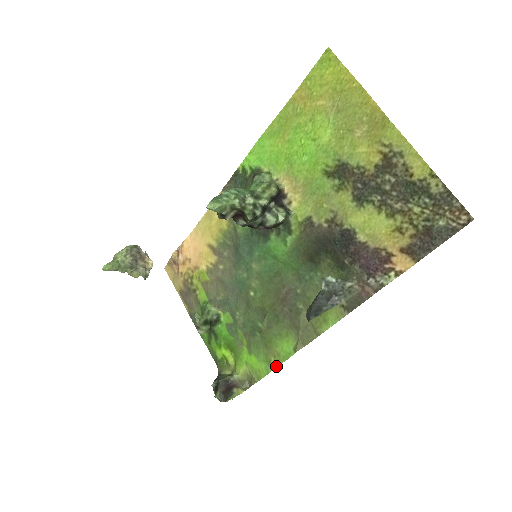
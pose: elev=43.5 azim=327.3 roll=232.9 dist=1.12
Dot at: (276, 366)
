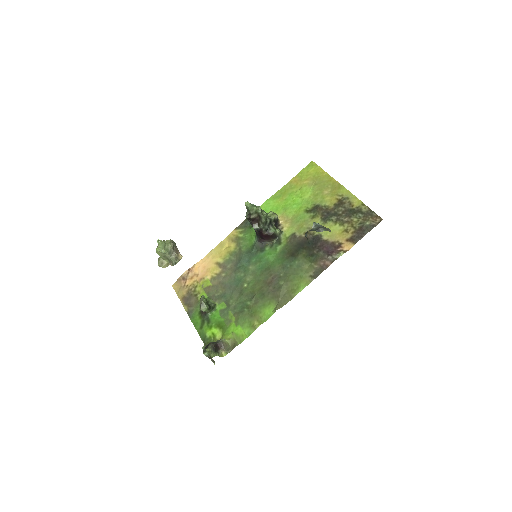
Dot at: (258, 326)
